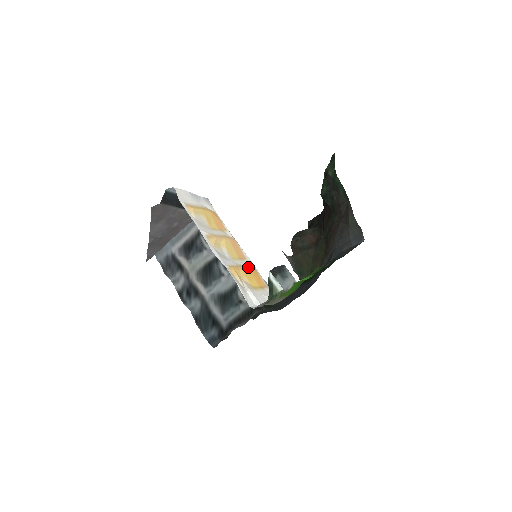
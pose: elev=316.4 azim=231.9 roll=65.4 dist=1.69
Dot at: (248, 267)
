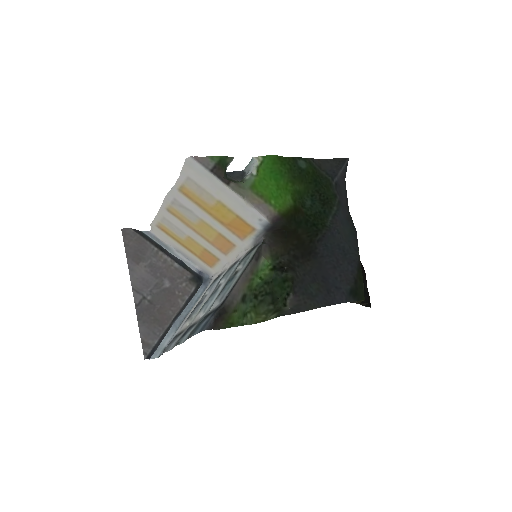
Dot at: (227, 228)
